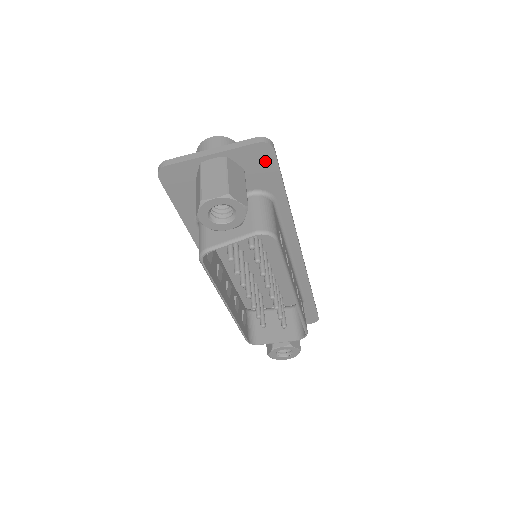
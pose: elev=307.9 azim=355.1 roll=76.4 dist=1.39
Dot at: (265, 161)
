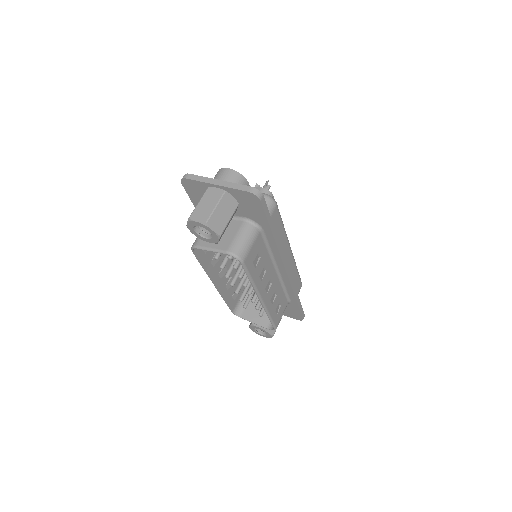
Dot at: (254, 204)
